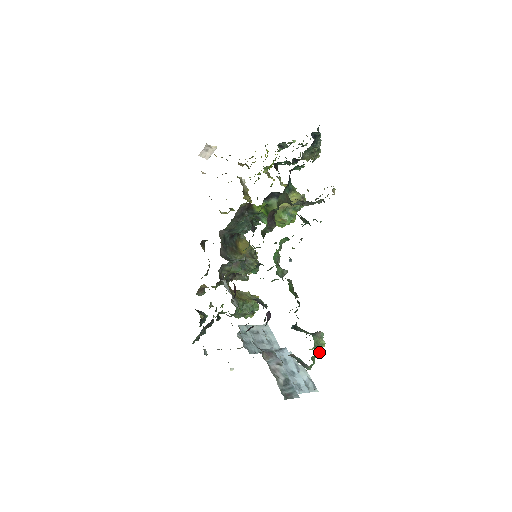
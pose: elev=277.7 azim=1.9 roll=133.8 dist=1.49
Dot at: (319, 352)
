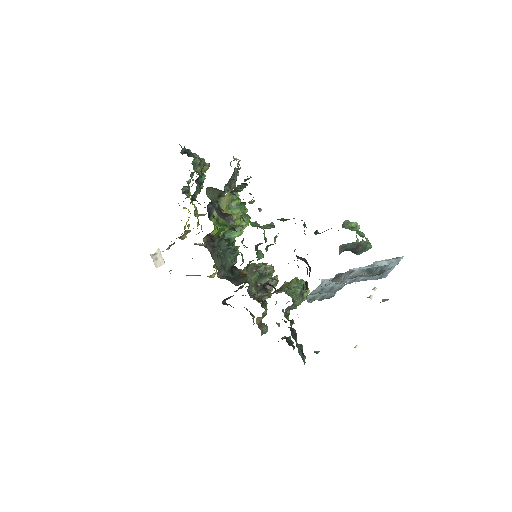
Dot at: (362, 232)
